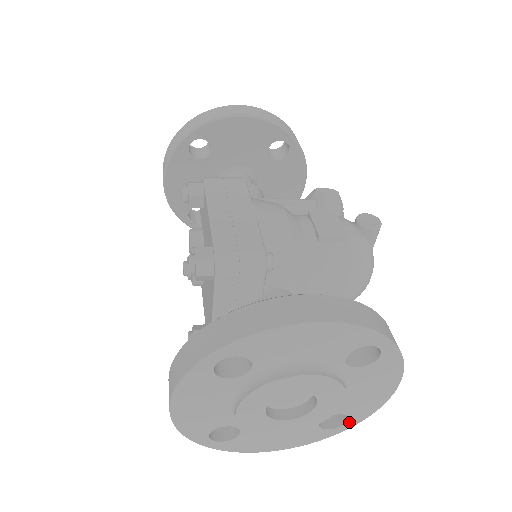
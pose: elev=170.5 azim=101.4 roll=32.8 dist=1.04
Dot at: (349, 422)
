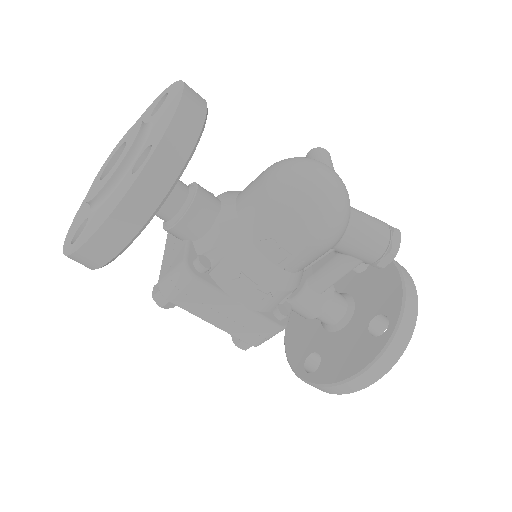
Dot at: (153, 149)
